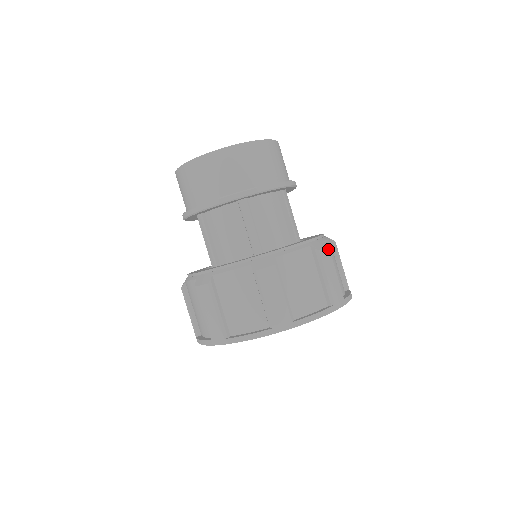
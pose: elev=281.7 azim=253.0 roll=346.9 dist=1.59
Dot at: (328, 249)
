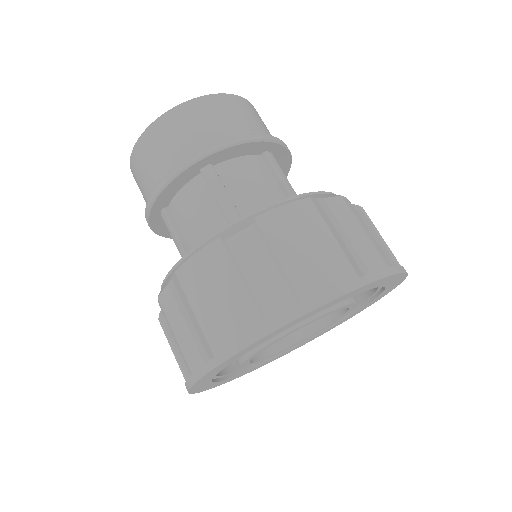
Dot at: (341, 199)
